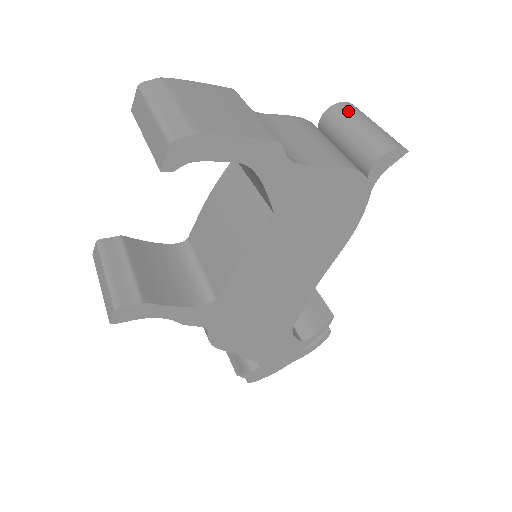
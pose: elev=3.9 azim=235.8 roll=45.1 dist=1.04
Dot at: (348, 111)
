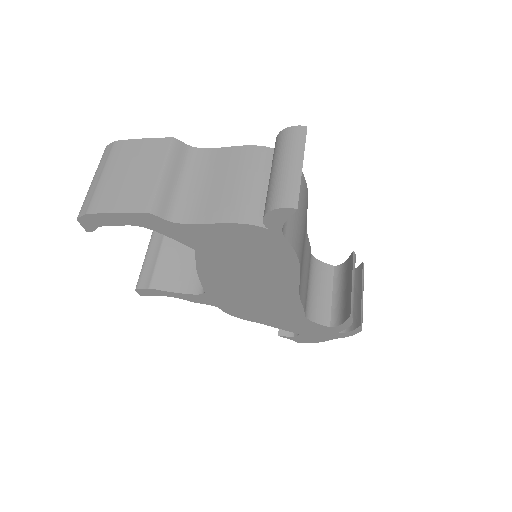
Dot at: (284, 143)
